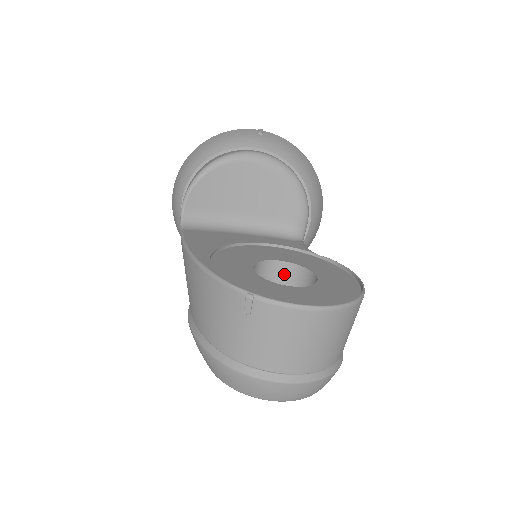
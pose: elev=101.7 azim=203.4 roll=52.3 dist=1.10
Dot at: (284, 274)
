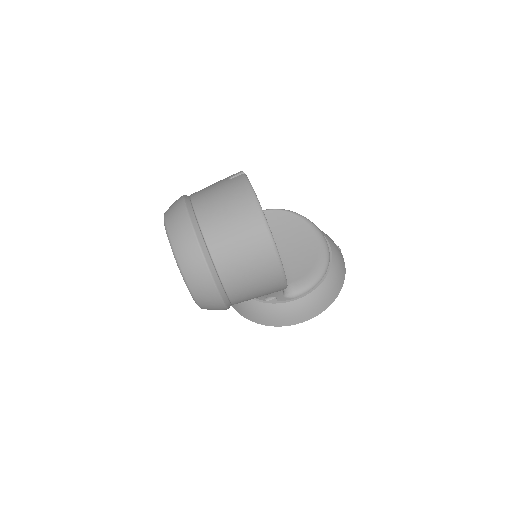
Dot at: occluded
